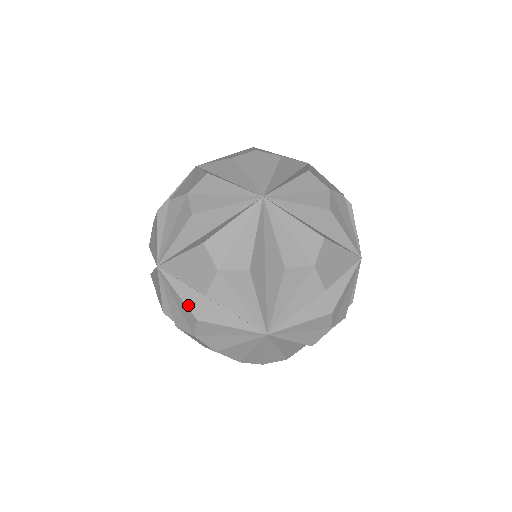
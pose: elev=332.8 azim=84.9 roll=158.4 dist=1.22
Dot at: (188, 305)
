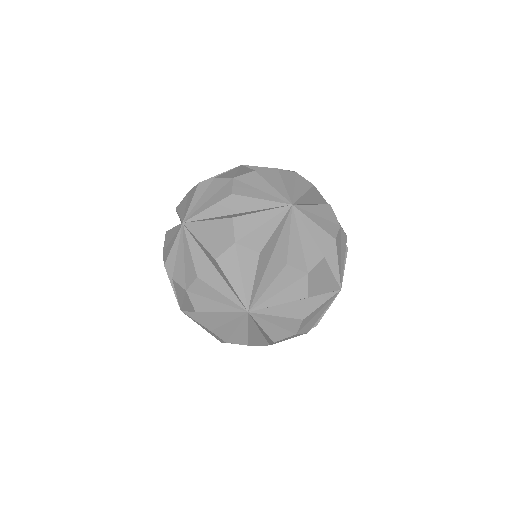
Dot at: (220, 218)
